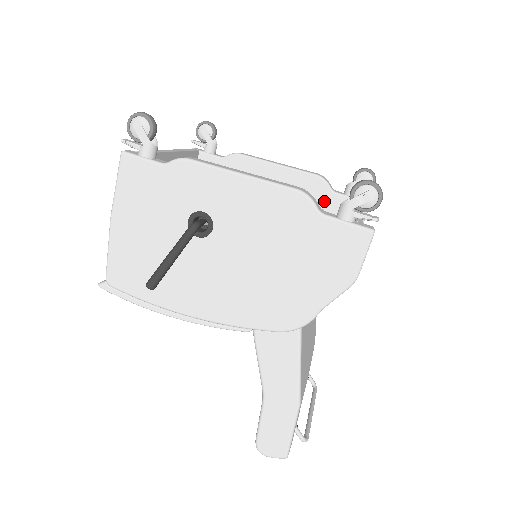
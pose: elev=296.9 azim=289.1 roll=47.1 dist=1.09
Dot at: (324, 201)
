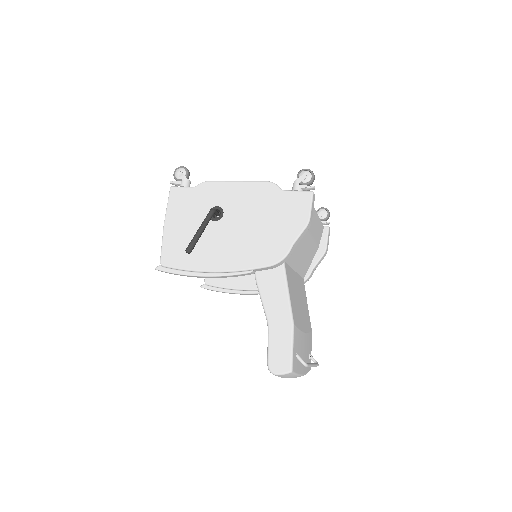
Dot at: occluded
